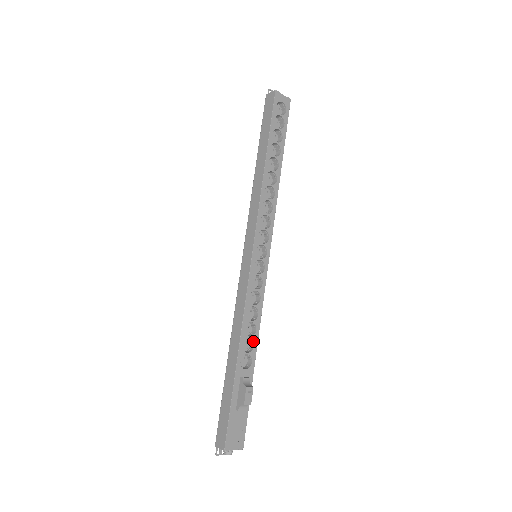
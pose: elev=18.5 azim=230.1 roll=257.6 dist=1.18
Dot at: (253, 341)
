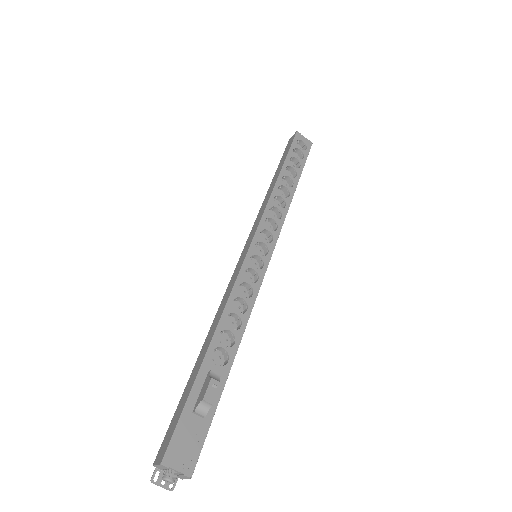
Dot at: (235, 337)
